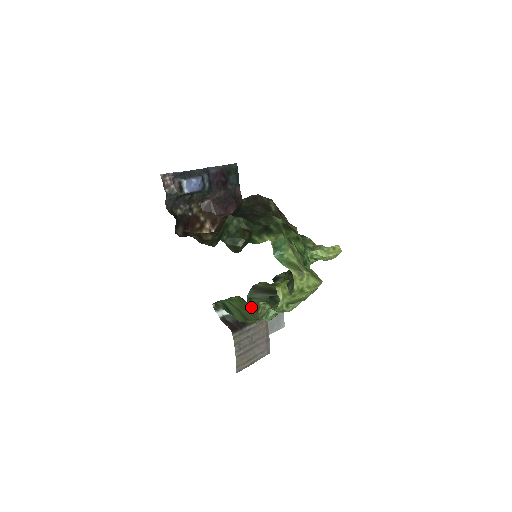
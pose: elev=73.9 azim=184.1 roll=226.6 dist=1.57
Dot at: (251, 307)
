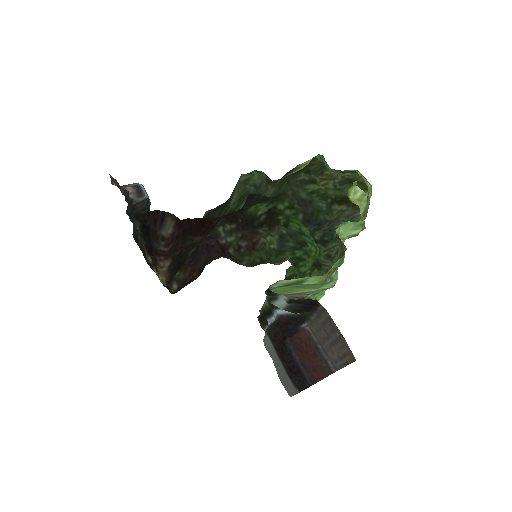
Dot at: (299, 293)
